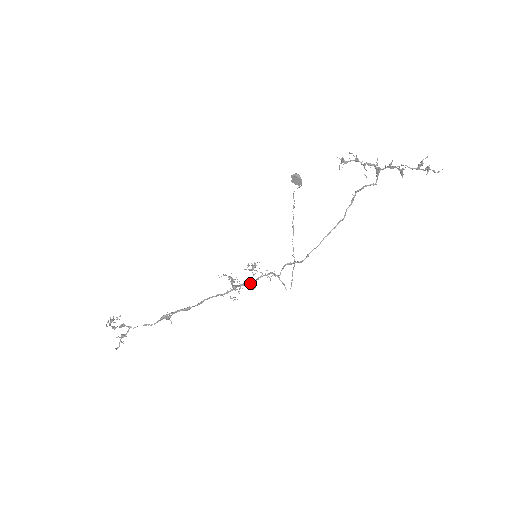
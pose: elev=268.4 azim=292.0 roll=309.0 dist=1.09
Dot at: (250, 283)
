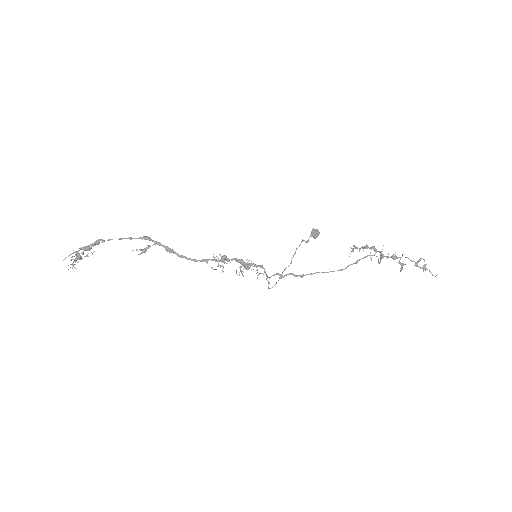
Dot at: (241, 259)
